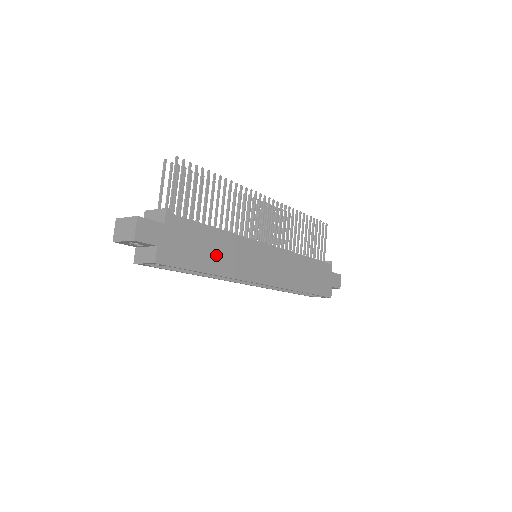
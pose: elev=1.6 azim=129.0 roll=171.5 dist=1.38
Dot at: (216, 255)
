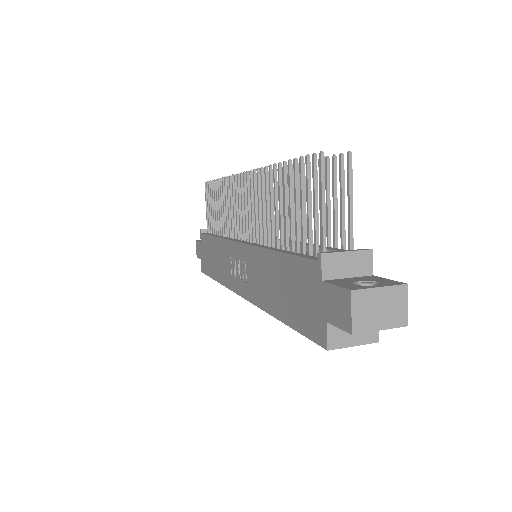
Dot at: occluded
